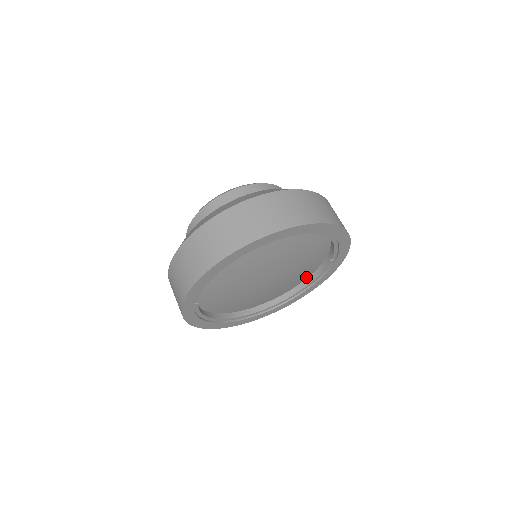
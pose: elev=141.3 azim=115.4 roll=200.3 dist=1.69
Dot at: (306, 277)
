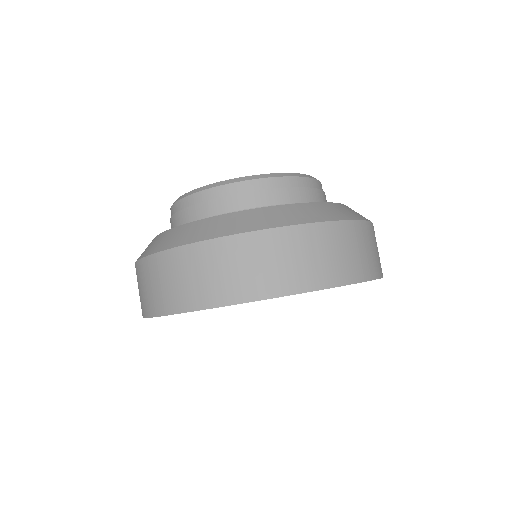
Dot at: occluded
